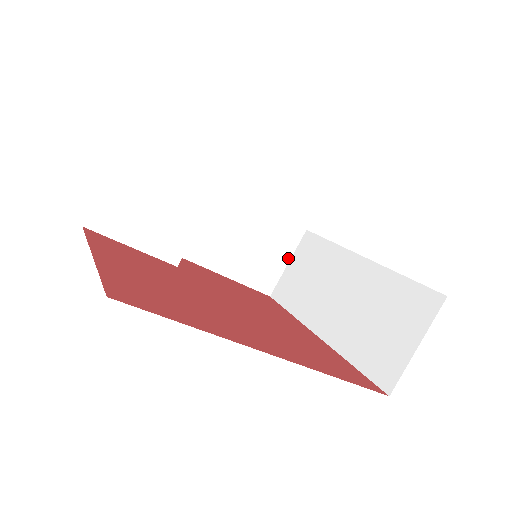
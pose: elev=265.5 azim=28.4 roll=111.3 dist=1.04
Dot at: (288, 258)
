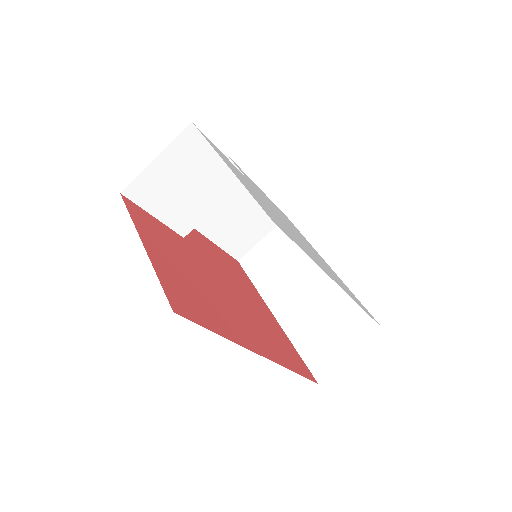
Dot at: (264, 235)
